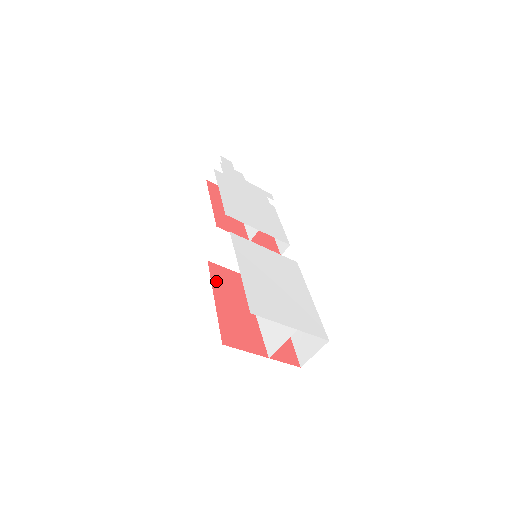
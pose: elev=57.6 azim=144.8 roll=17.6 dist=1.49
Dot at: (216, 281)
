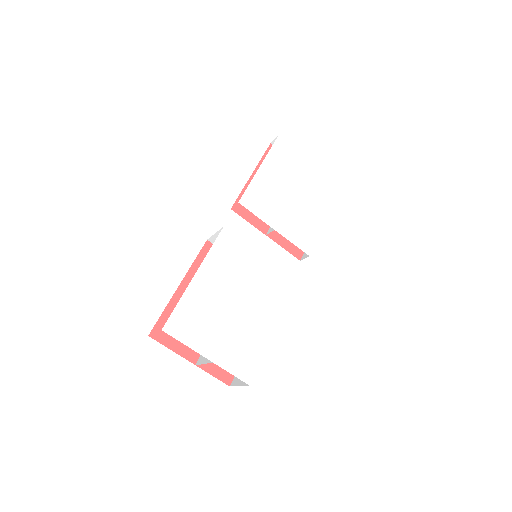
Dot at: (199, 266)
